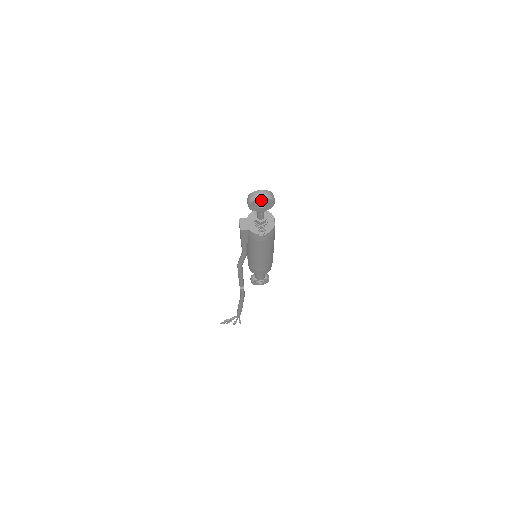
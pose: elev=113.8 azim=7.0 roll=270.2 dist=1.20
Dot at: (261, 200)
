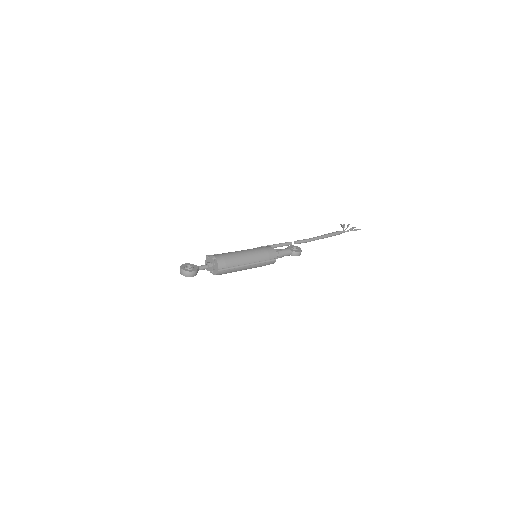
Dot at: (183, 273)
